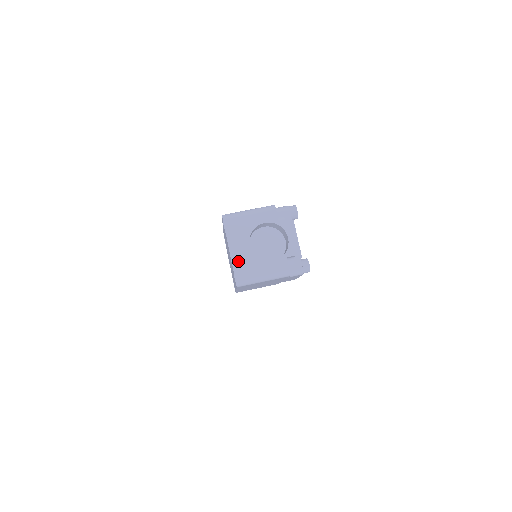
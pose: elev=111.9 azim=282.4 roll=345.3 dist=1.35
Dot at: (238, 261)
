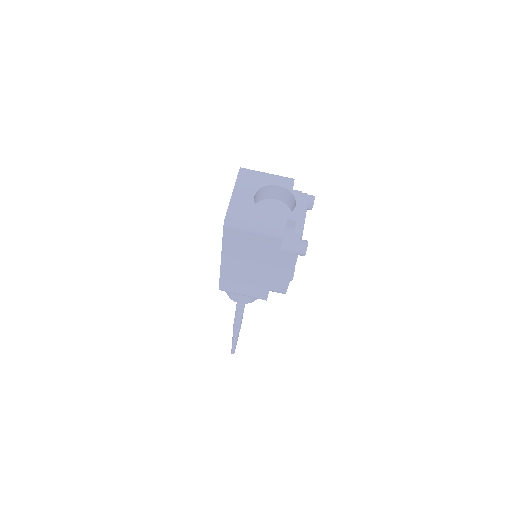
Dot at: (237, 203)
